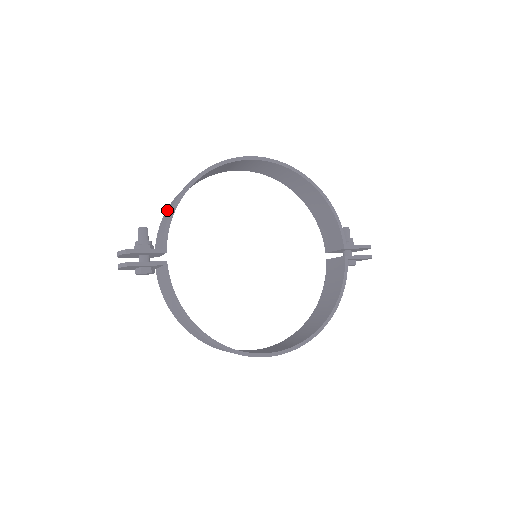
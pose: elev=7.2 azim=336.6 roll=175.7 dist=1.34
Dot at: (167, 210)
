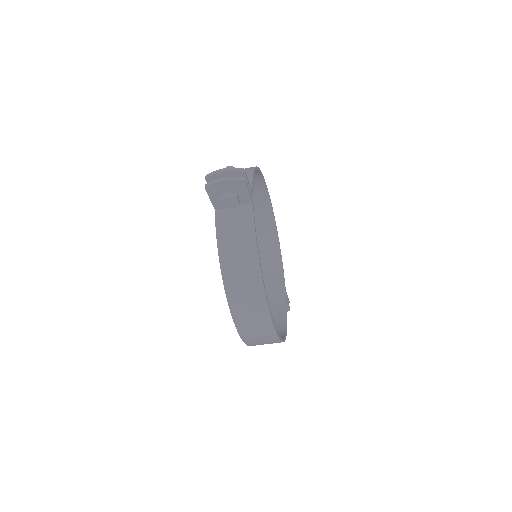
Dot at: occluded
